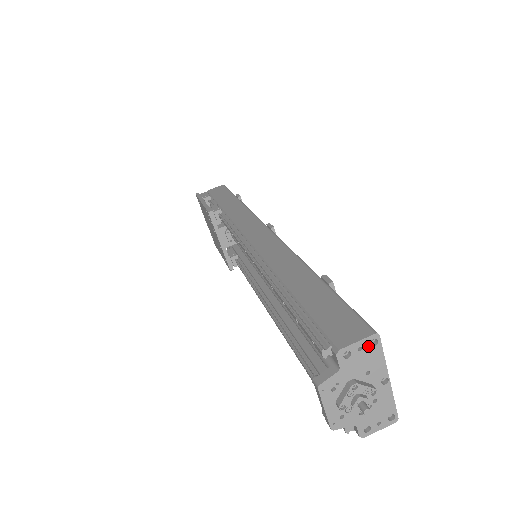
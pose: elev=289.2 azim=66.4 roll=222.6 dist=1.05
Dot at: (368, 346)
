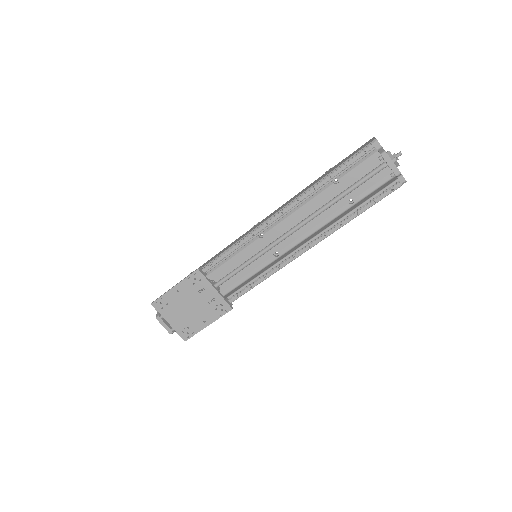
Dot at: occluded
